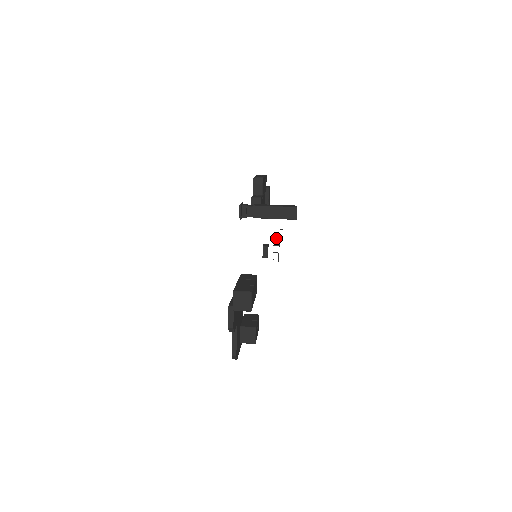
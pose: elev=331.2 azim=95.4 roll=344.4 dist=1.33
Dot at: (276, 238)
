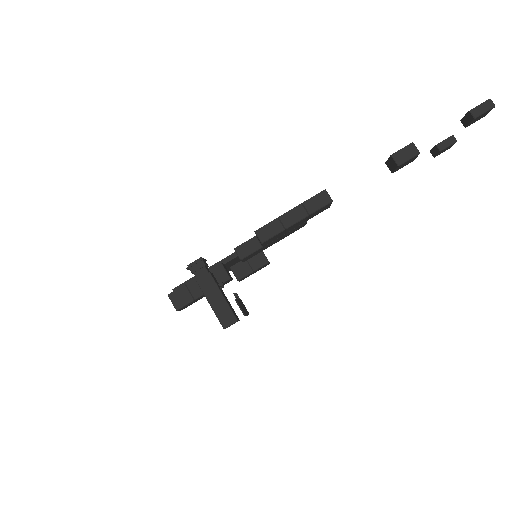
Dot at: (235, 296)
